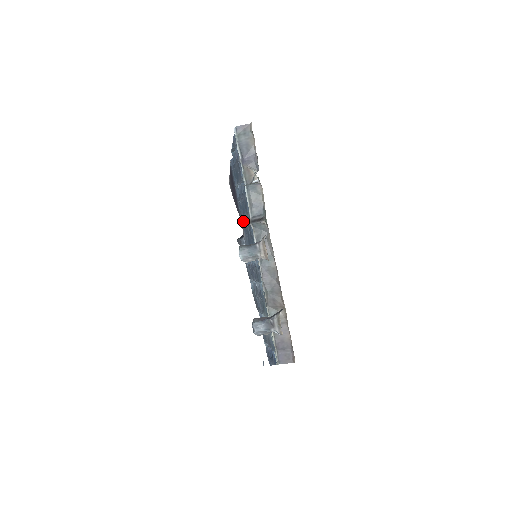
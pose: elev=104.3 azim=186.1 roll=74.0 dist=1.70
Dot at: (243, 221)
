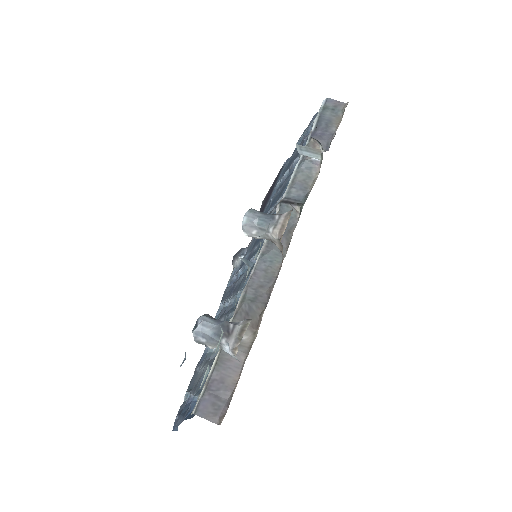
Dot at: occluded
